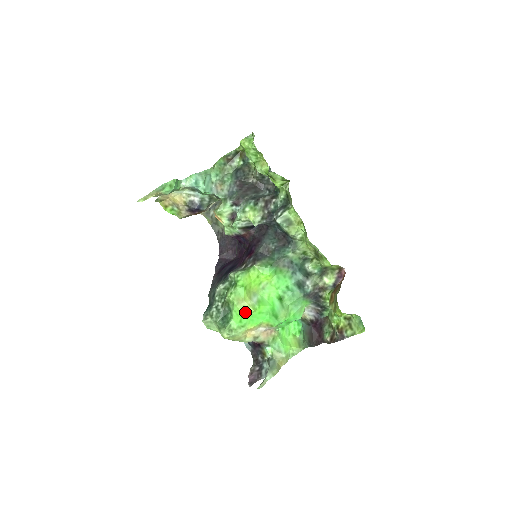
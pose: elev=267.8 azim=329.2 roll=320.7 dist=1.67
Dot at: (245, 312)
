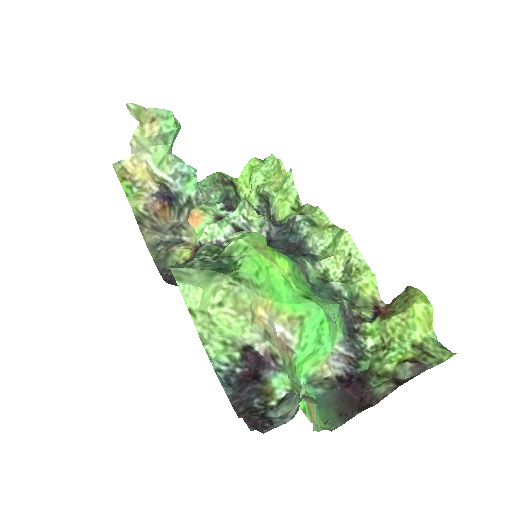
Dot at: (267, 263)
